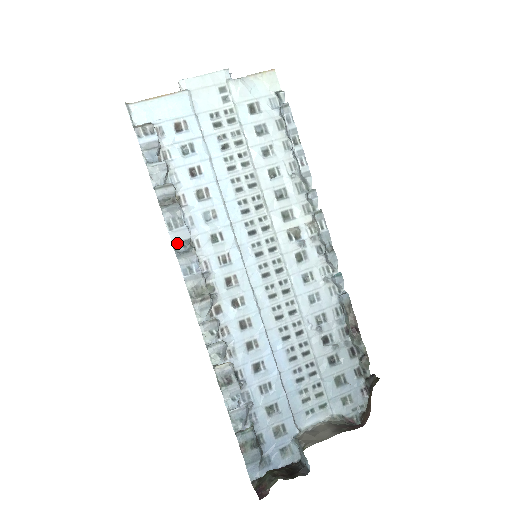
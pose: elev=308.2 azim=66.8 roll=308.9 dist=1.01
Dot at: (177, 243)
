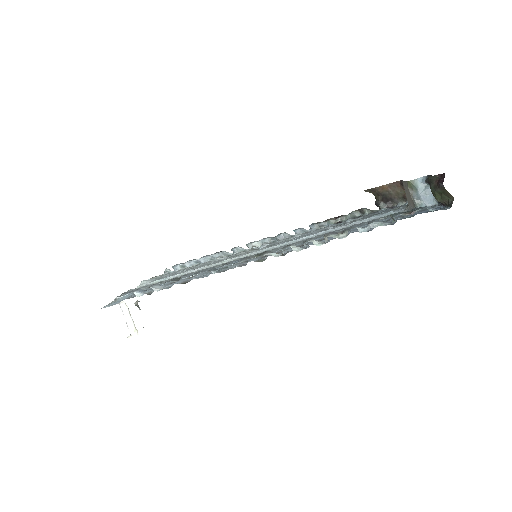
Dot at: (211, 270)
